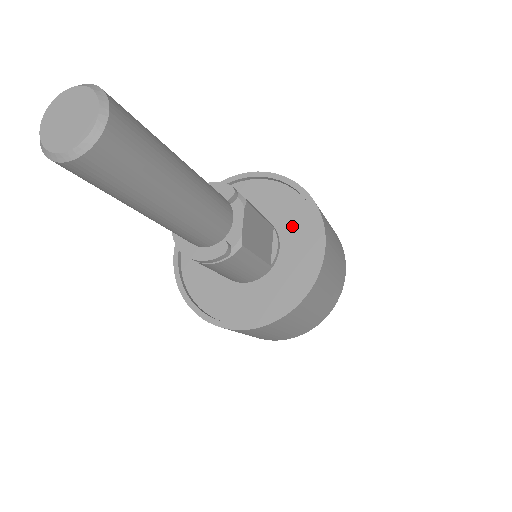
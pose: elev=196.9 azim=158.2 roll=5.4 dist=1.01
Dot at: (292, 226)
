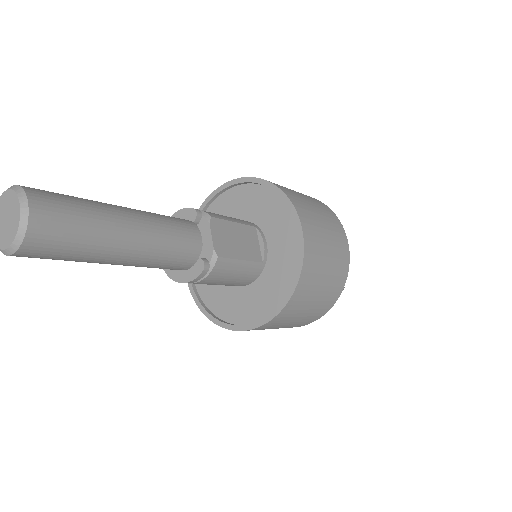
Dot at: (271, 220)
